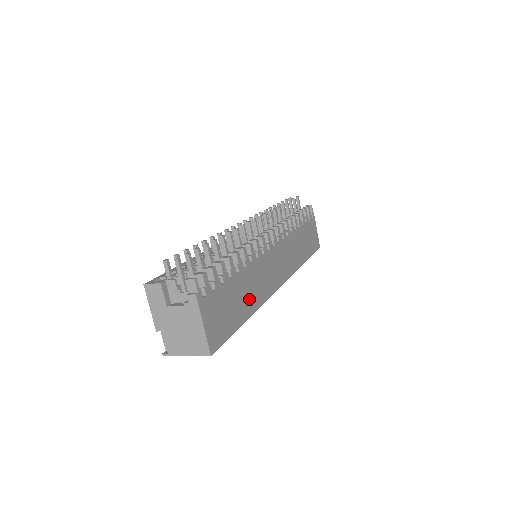
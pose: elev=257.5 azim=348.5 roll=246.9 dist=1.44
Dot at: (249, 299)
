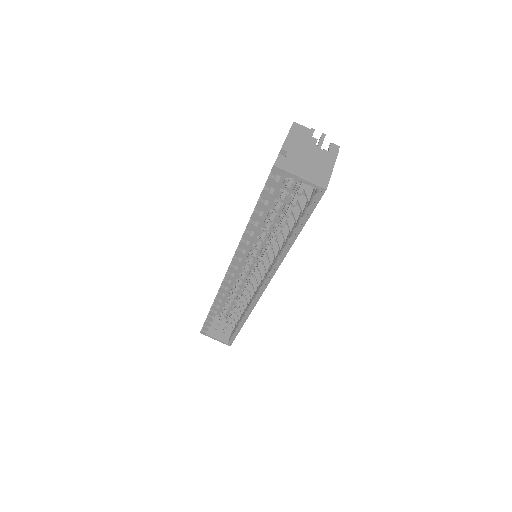
Dot at: occluded
